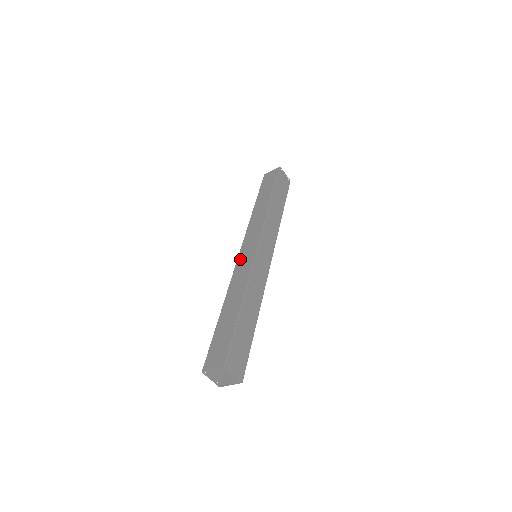
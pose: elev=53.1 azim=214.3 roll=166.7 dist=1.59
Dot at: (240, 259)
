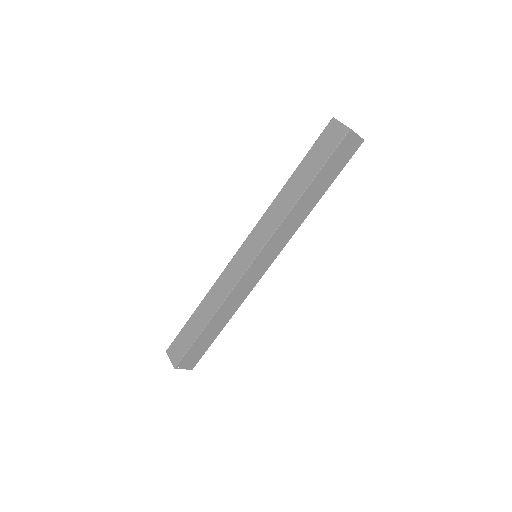
Dot at: (235, 260)
